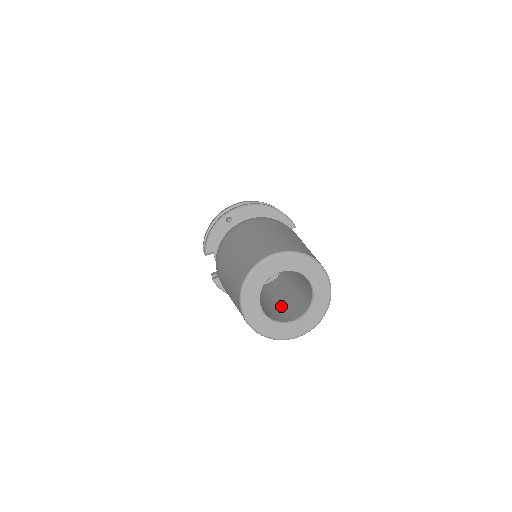
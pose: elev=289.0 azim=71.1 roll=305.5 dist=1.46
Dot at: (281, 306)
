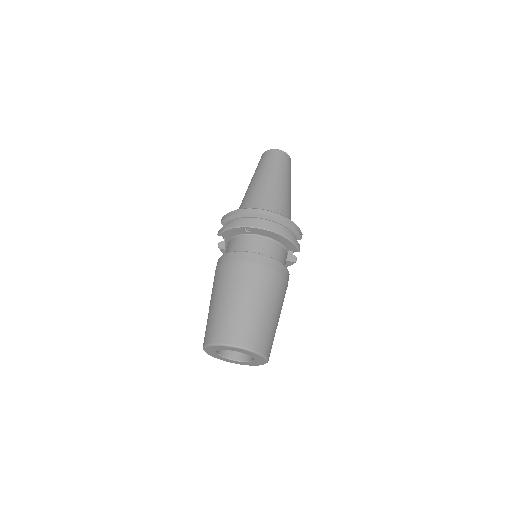
Dot at: occluded
